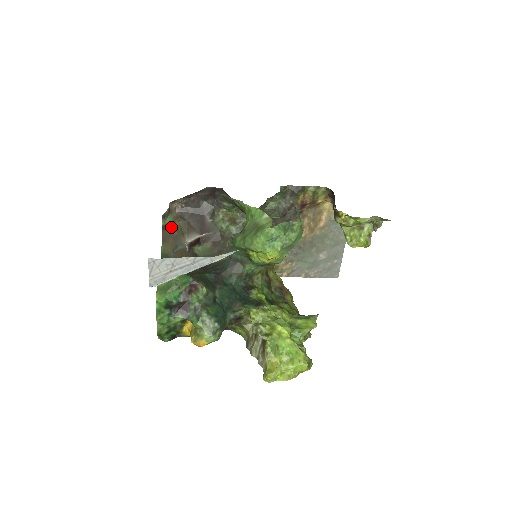
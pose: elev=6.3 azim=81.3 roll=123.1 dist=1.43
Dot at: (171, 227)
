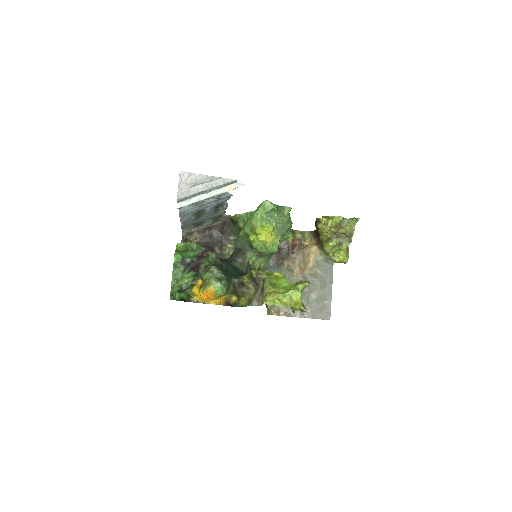
Dot at: occluded
